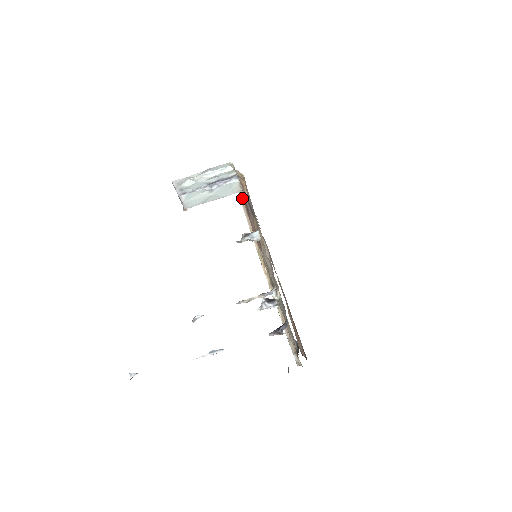
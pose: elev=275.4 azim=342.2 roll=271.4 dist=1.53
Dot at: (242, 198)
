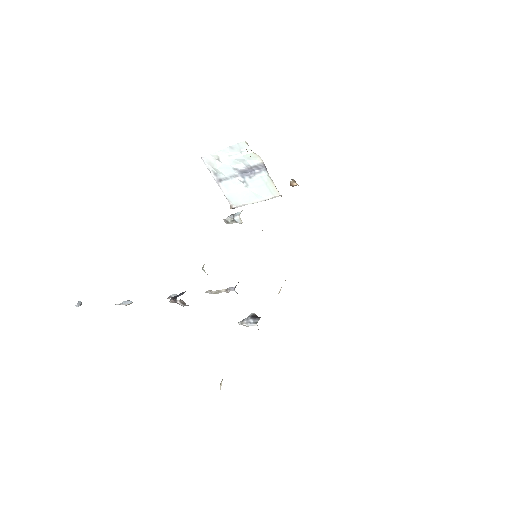
Dot at: occluded
